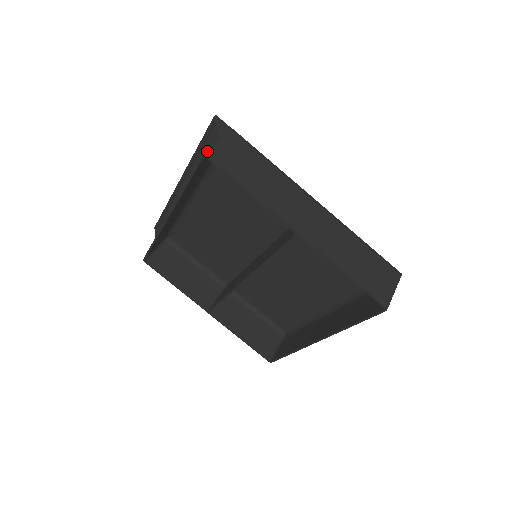
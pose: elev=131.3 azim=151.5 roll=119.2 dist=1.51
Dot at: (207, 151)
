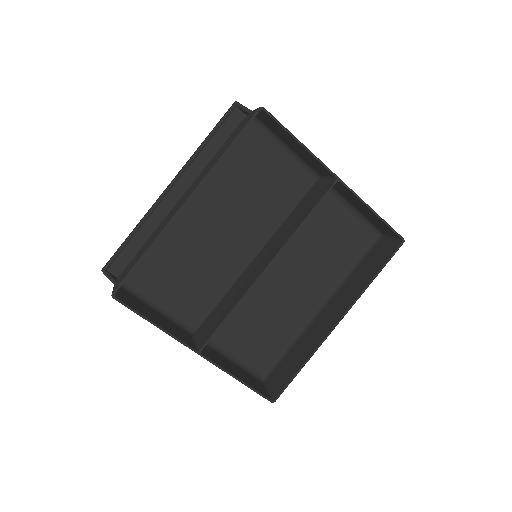
Dot at: (261, 107)
